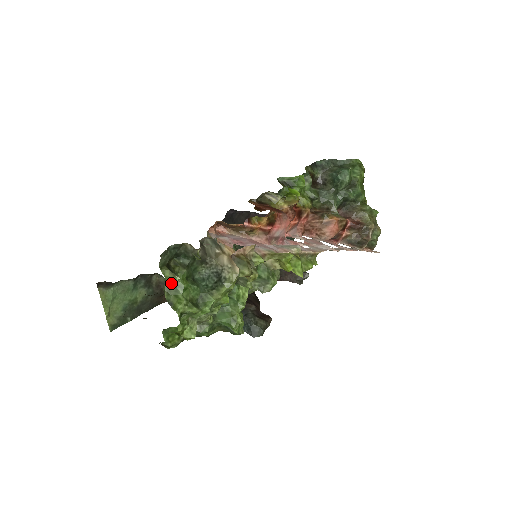
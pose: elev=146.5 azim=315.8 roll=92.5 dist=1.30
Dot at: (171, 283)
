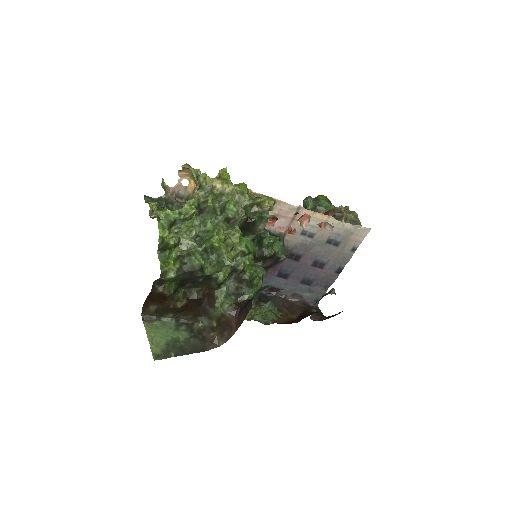
Dot at: (151, 204)
